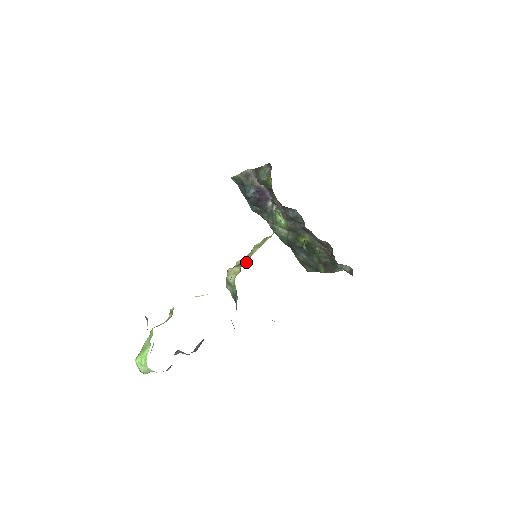
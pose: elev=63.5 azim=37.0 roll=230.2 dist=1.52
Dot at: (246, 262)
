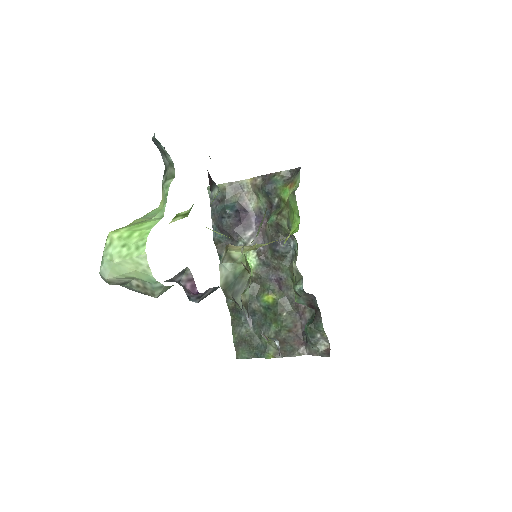
Dot at: occluded
